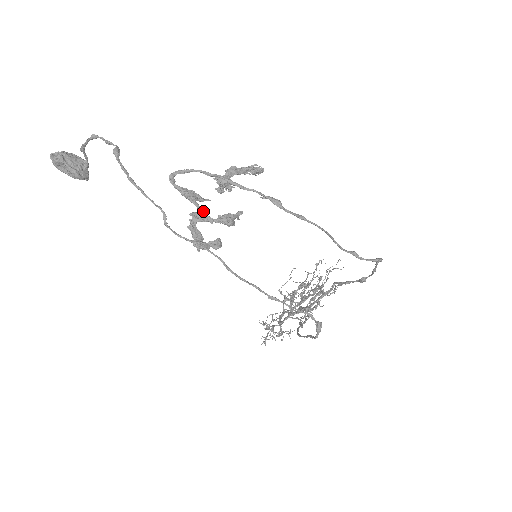
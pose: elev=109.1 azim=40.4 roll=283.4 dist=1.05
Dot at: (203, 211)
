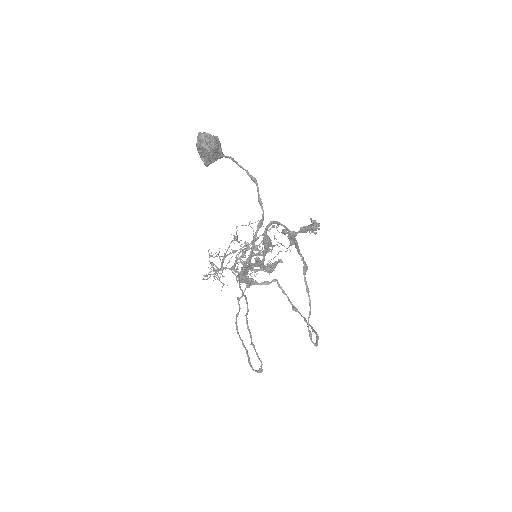
Dot at: occluded
